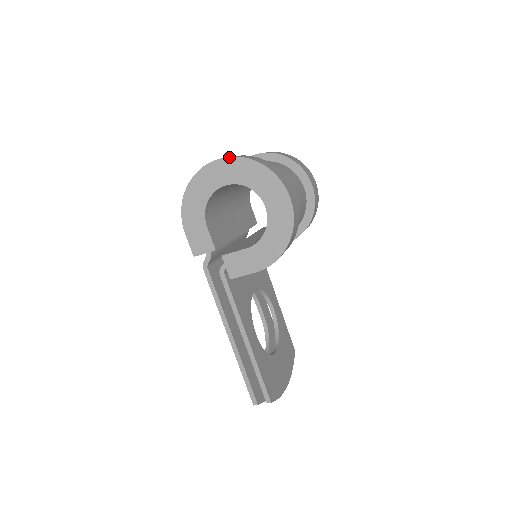
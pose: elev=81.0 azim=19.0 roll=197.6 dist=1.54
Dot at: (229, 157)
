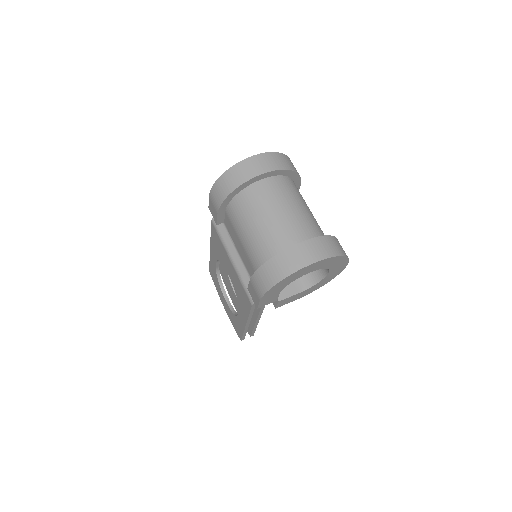
Dot at: (327, 259)
